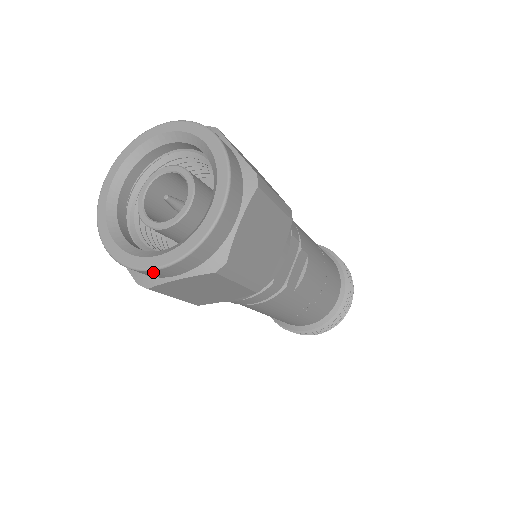
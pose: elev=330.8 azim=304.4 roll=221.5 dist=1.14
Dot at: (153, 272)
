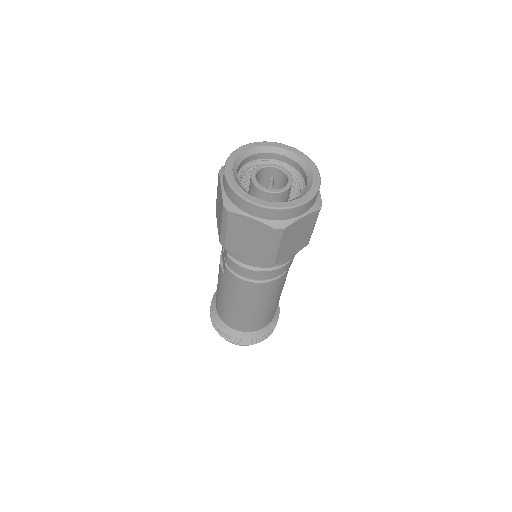
Dot at: (298, 208)
